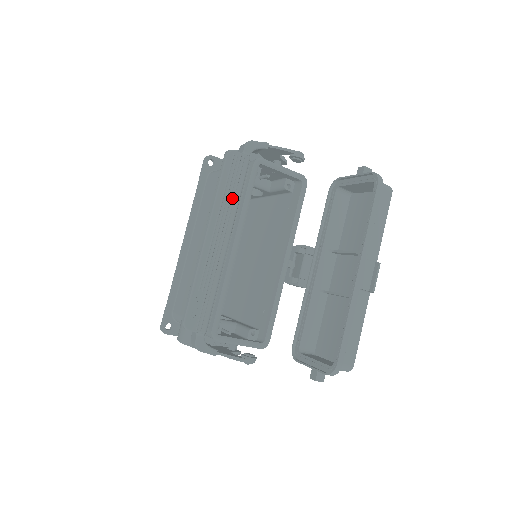
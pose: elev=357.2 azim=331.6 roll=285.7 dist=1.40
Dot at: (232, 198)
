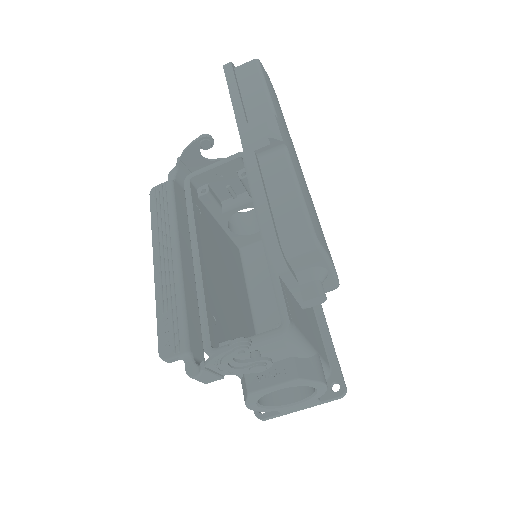
Dot at: (167, 218)
